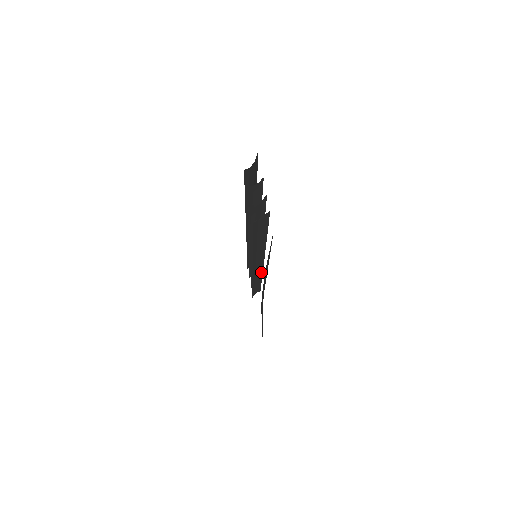
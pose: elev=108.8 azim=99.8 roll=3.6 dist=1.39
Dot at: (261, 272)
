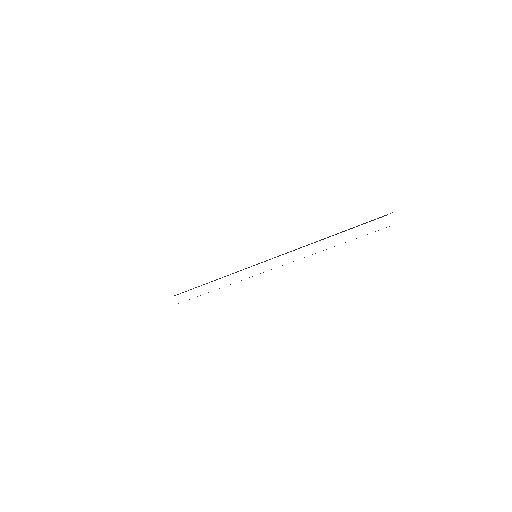
Dot at: occluded
